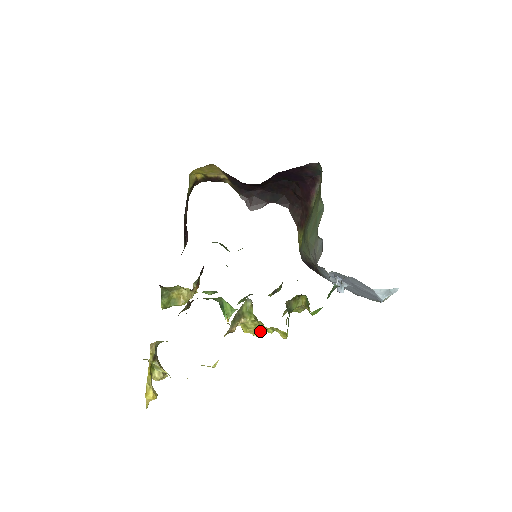
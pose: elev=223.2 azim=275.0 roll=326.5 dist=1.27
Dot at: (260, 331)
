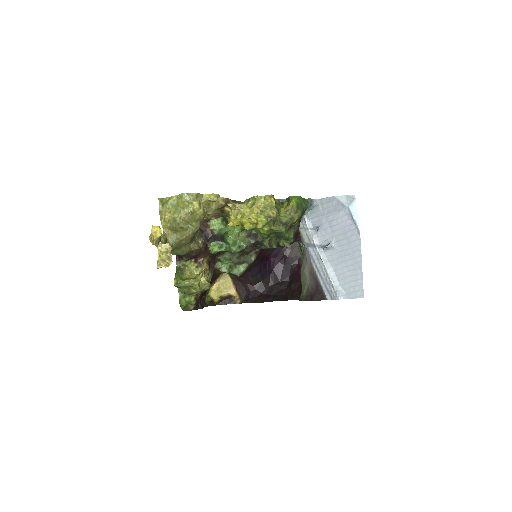
Dot at: (254, 212)
